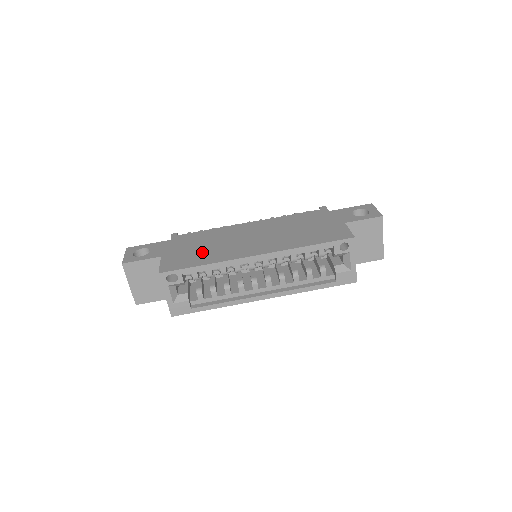
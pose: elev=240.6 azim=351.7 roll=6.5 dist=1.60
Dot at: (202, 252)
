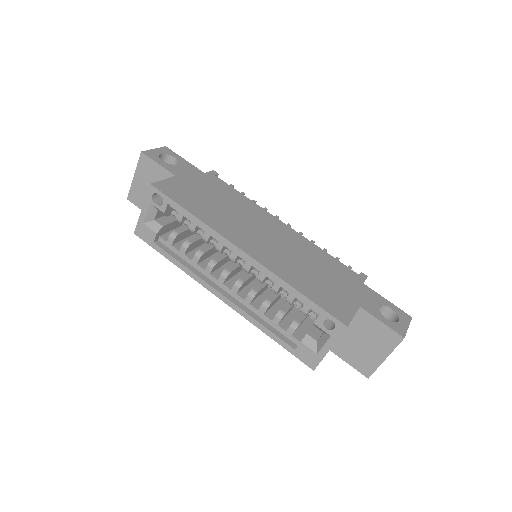
Dot at: (208, 204)
